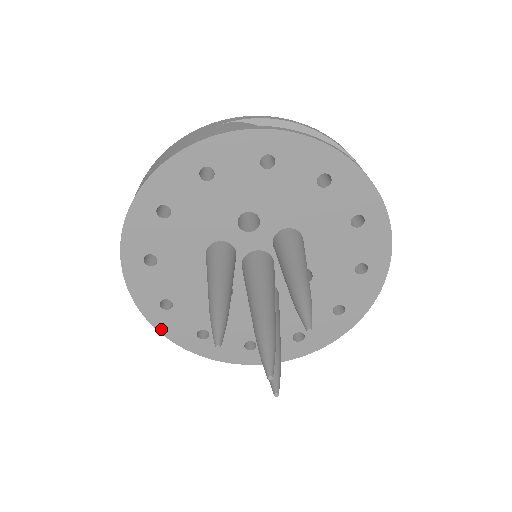
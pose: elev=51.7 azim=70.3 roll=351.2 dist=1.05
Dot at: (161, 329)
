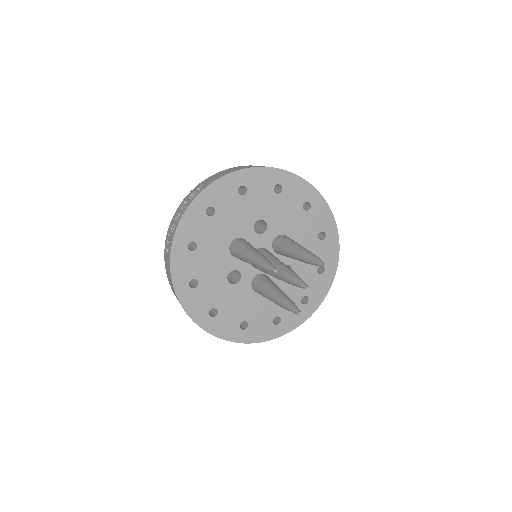
Dot at: (184, 305)
